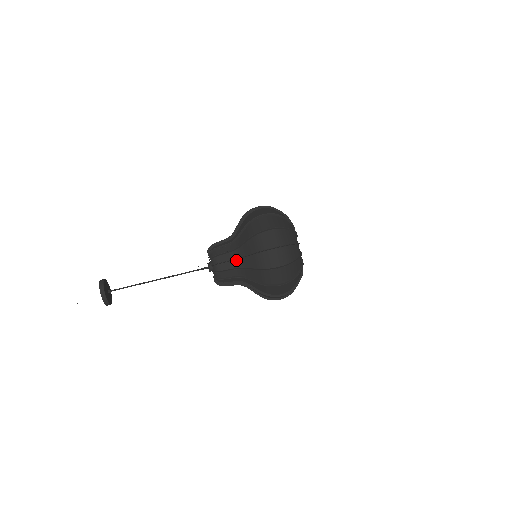
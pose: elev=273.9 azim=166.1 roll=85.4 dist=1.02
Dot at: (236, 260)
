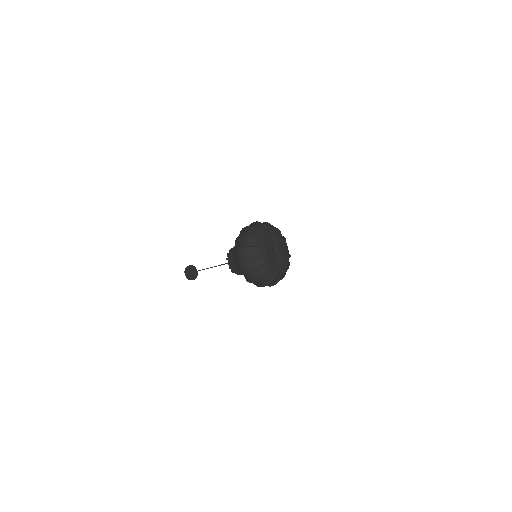
Dot at: (235, 256)
